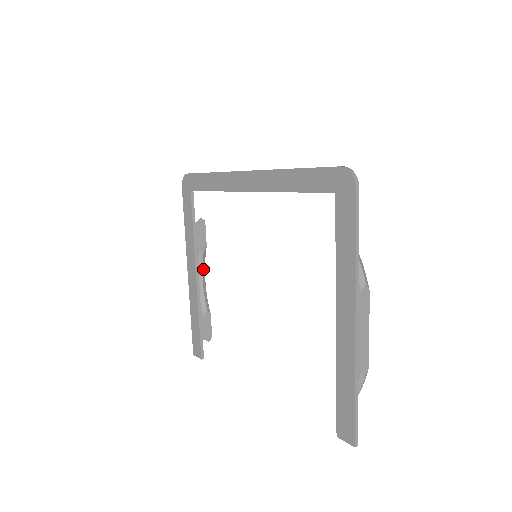
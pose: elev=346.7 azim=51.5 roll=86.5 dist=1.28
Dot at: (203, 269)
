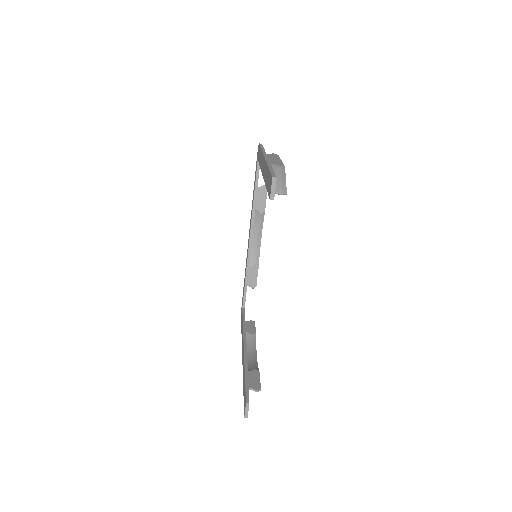
Dot at: (254, 349)
